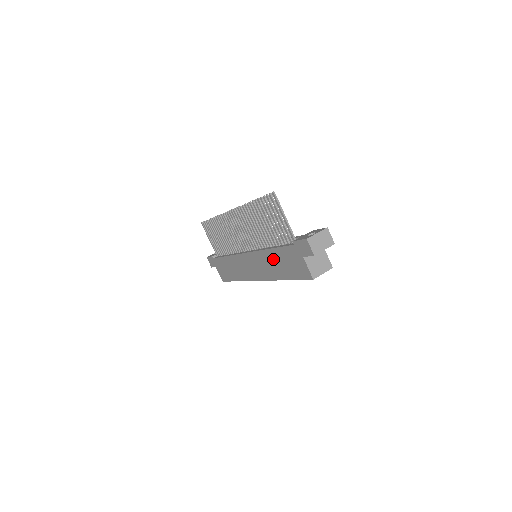
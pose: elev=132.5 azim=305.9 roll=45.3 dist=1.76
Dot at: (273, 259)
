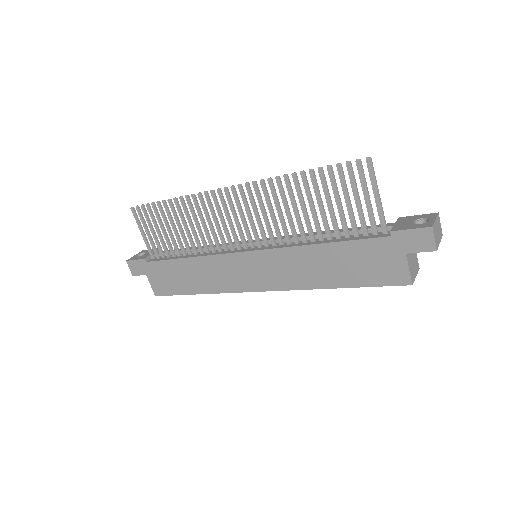
Dot at: (321, 259)
